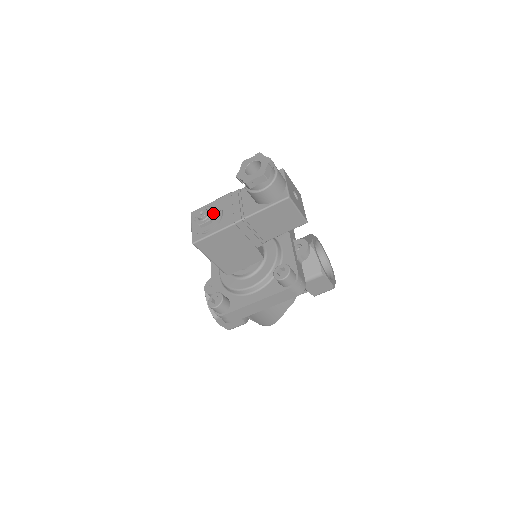
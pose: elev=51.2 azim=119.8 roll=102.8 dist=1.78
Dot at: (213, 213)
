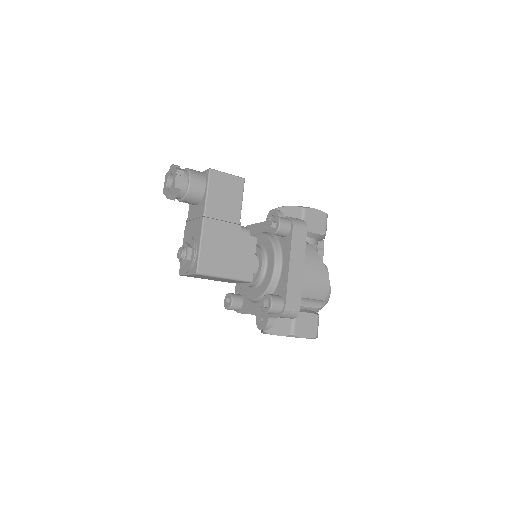
Dot at: (186, 244)
